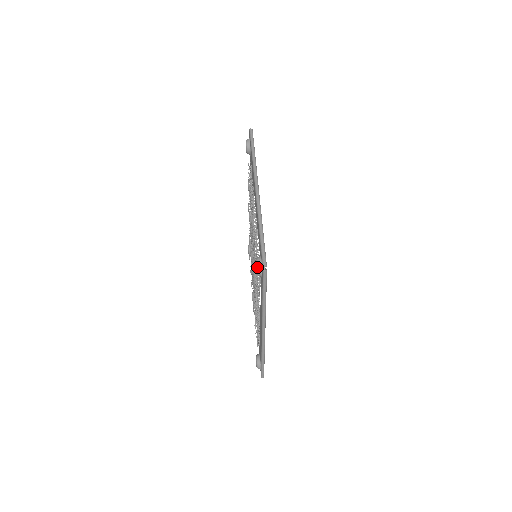
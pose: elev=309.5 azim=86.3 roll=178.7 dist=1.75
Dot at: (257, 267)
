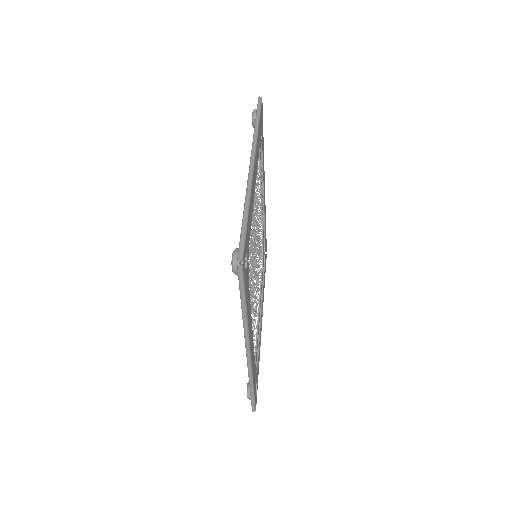
Dot at: occluded
